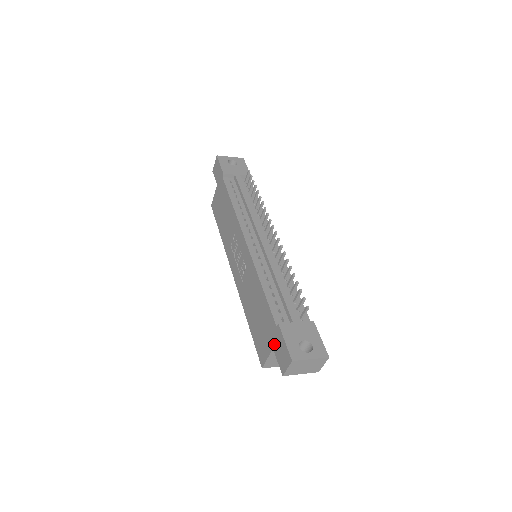
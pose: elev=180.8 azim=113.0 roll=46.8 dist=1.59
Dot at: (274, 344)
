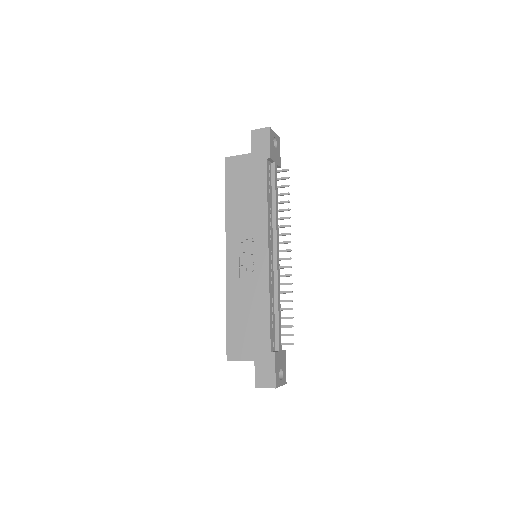
Dot at: (259, 360)
